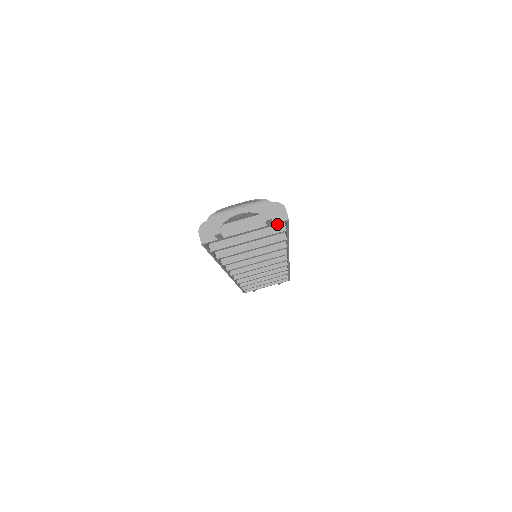
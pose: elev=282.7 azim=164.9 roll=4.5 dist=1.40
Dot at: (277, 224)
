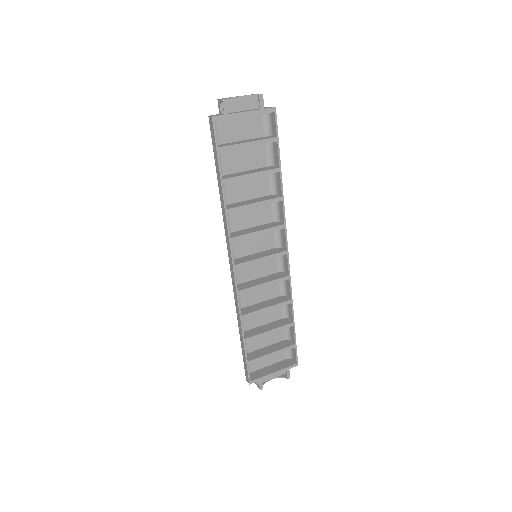
Dot at: occluded
